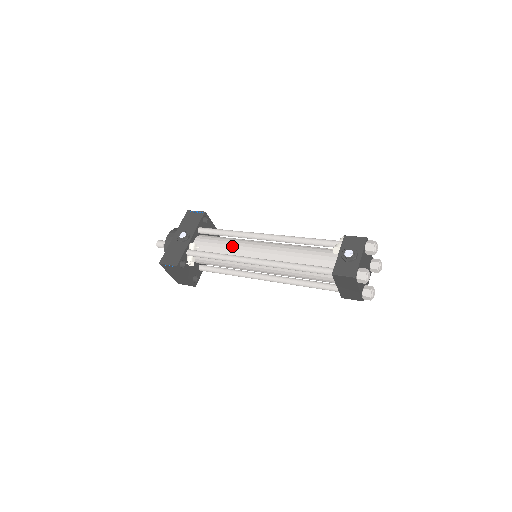
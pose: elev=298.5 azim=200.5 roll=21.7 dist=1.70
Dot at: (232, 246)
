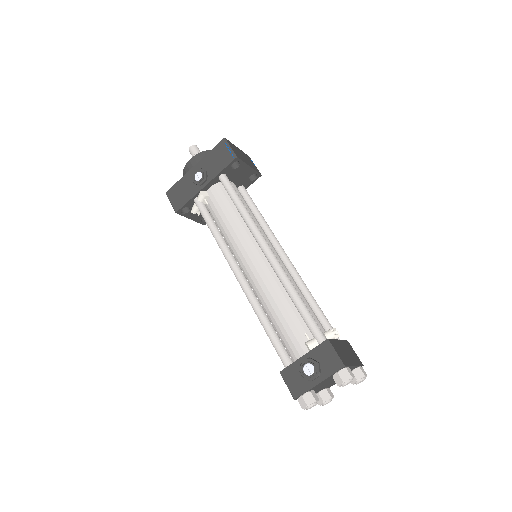
Dot at: (233, 232)
